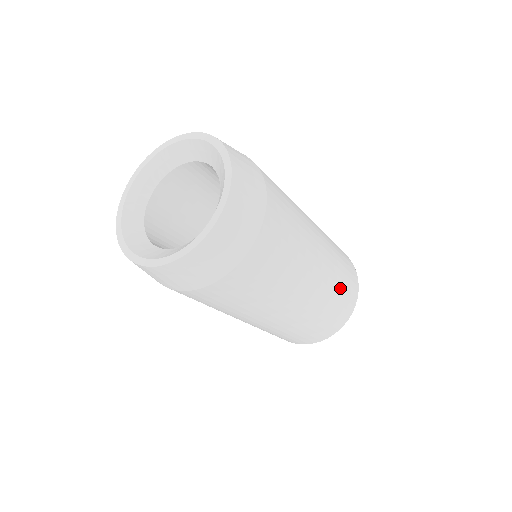
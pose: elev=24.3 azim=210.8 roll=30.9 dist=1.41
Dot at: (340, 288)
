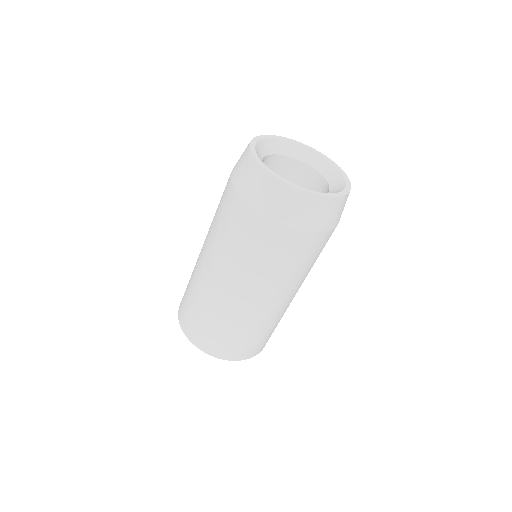
Dot at: occluded
